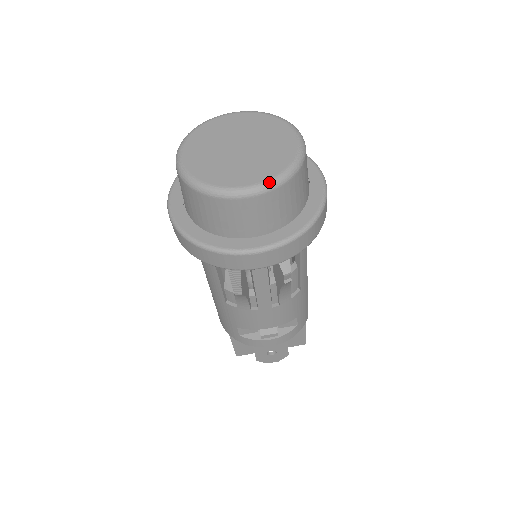
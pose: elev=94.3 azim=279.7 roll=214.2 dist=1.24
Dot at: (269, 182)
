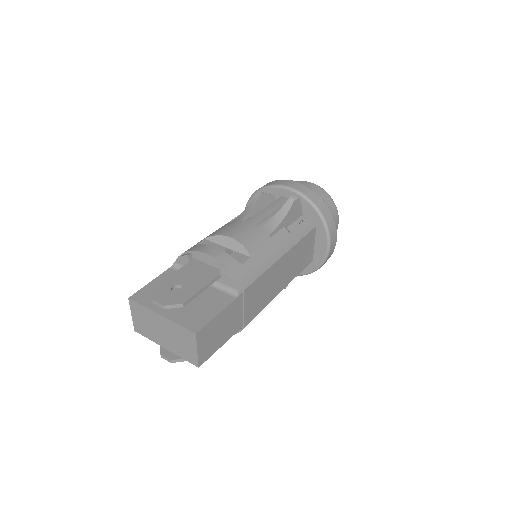
Dot at: occluded
